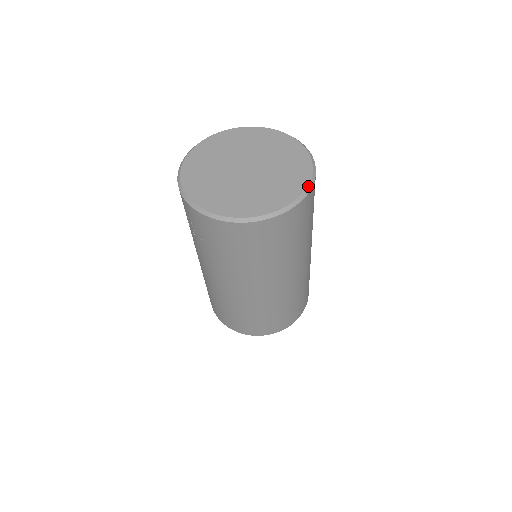
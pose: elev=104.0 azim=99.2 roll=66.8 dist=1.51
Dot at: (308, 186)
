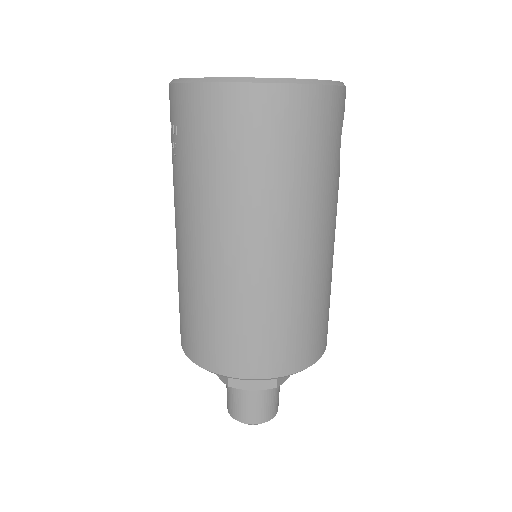
Dot at: (334, 81)
